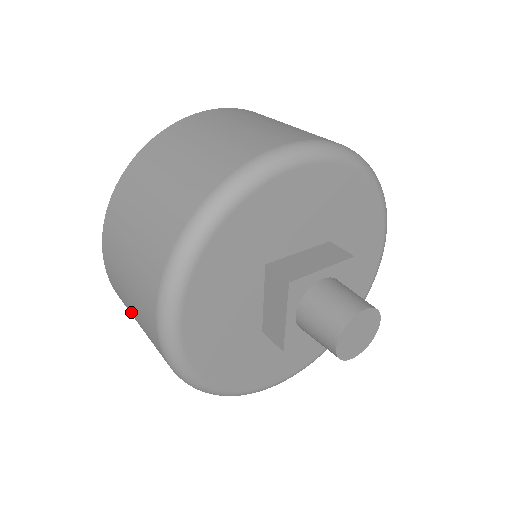
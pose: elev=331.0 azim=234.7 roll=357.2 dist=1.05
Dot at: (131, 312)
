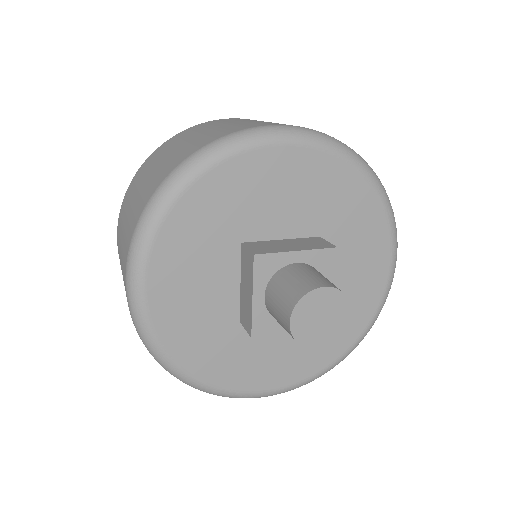
Dot at: occluded
